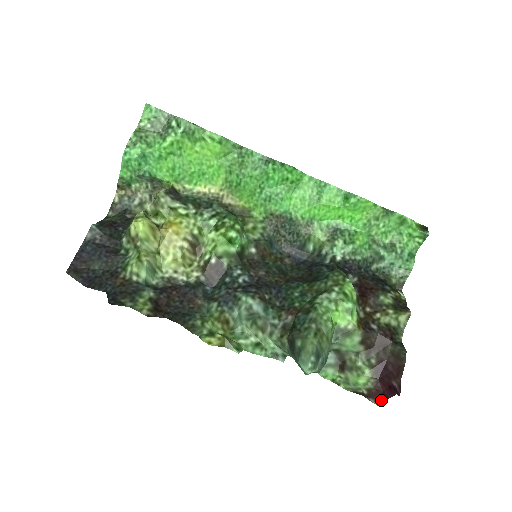
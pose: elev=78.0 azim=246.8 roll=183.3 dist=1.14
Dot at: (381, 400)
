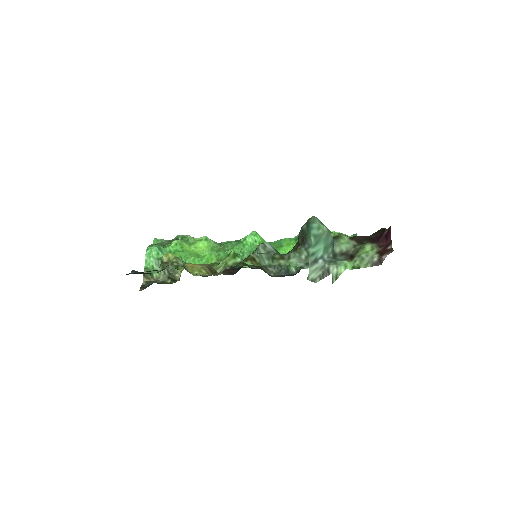
Dot at: (390, 249)
